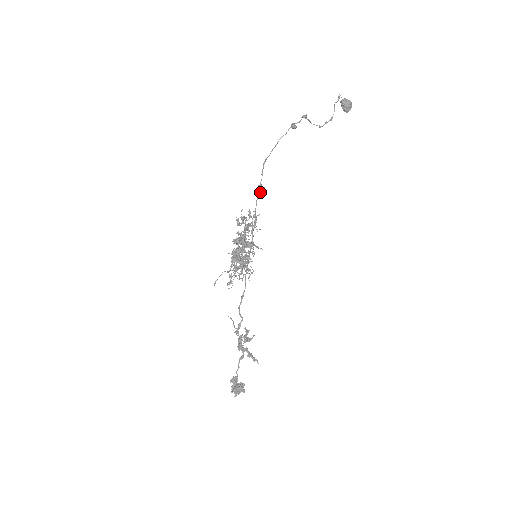
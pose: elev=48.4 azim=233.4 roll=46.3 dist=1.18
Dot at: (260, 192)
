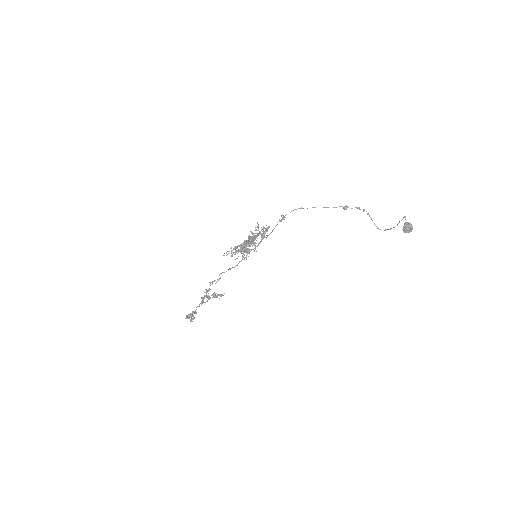
Dot at: (281, 221)
